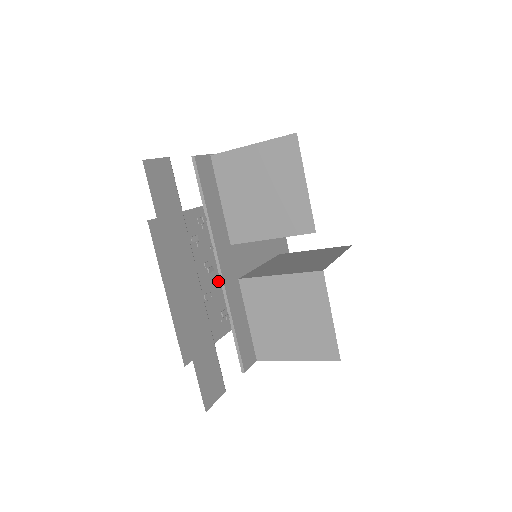
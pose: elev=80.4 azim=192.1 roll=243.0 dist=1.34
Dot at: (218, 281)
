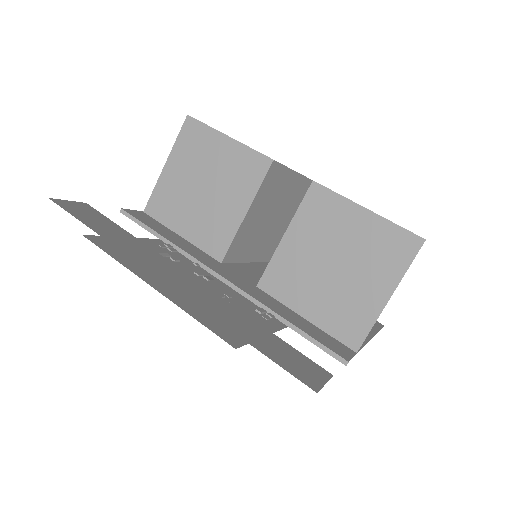
Dot at: (228, 288)
